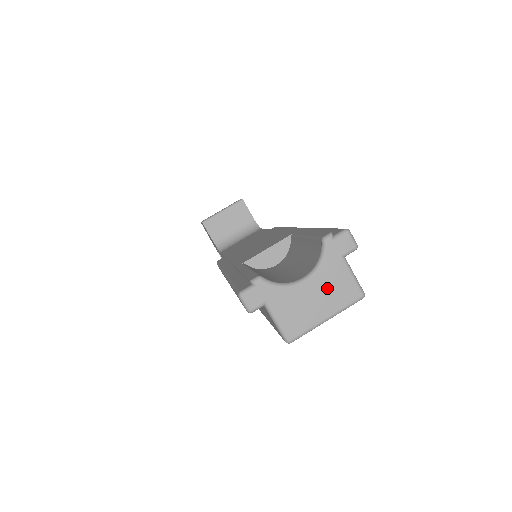
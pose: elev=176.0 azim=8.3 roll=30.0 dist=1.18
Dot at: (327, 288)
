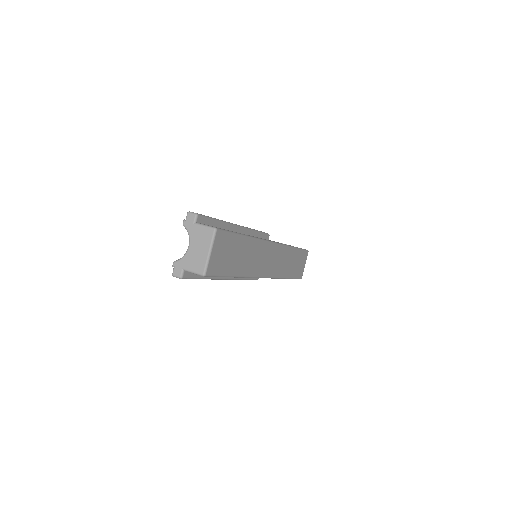
Dot at: (199, 241)
